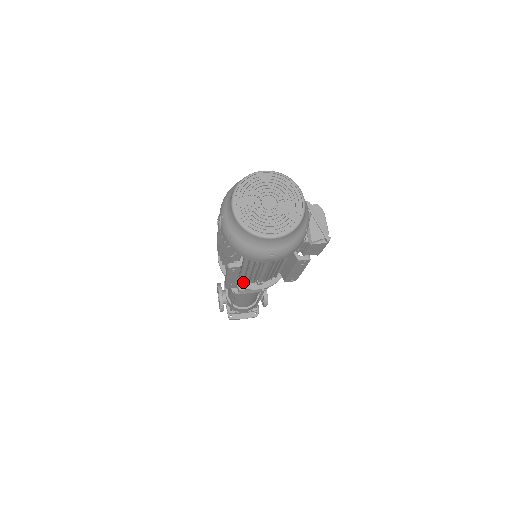
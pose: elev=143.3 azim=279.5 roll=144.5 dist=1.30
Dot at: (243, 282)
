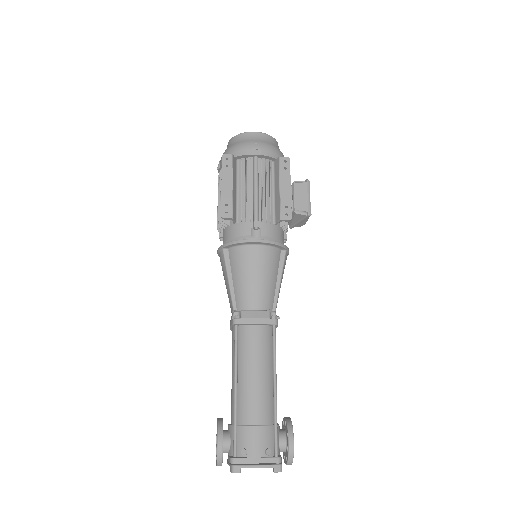
Dot at: (241, 242)
